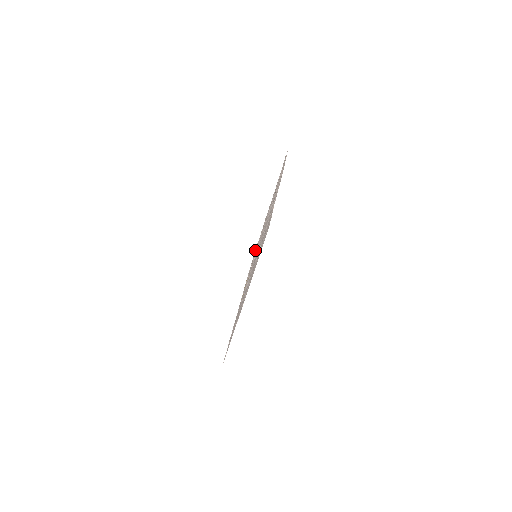
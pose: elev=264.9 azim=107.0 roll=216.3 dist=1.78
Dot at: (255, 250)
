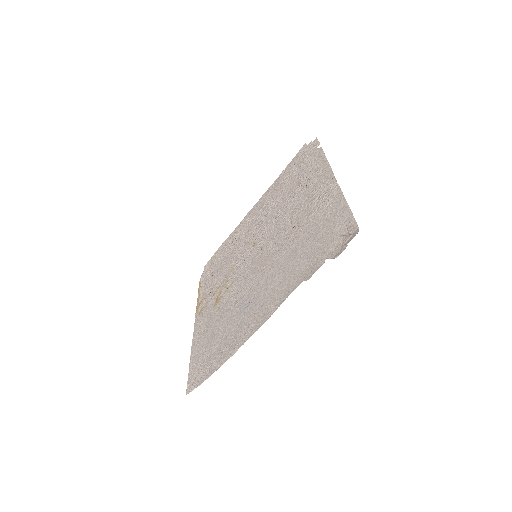
Dot at: (218, 250)
